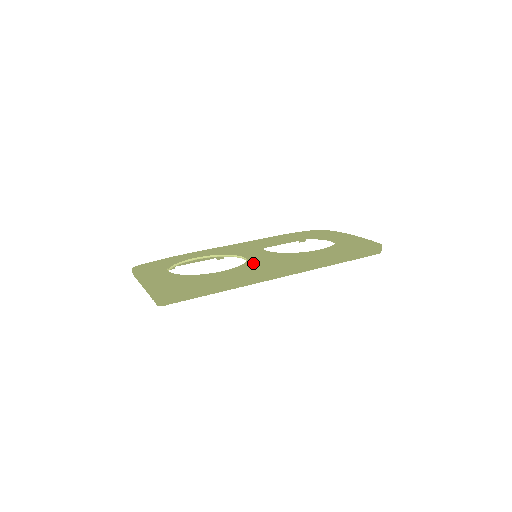
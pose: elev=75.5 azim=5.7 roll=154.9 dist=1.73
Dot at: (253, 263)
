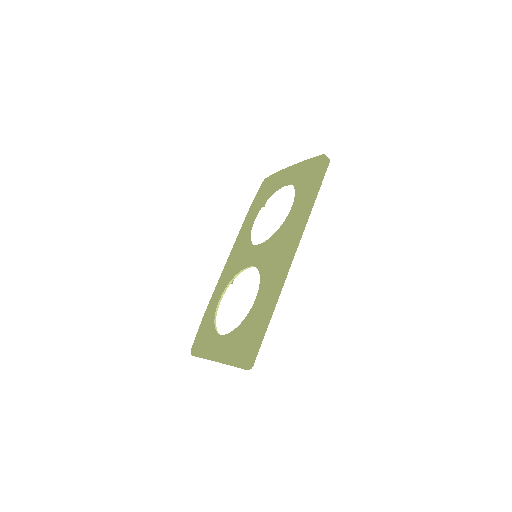
Dot at: (266, 269)
